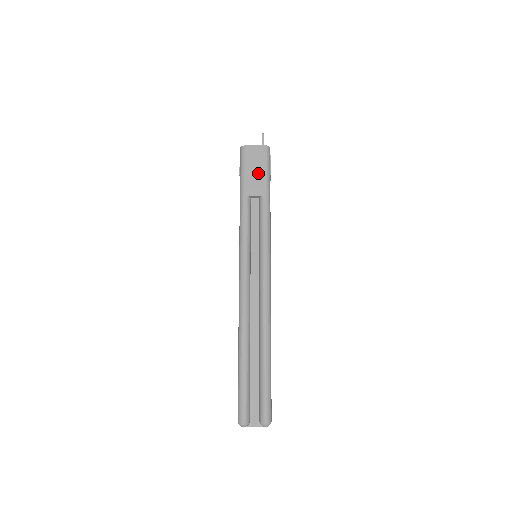
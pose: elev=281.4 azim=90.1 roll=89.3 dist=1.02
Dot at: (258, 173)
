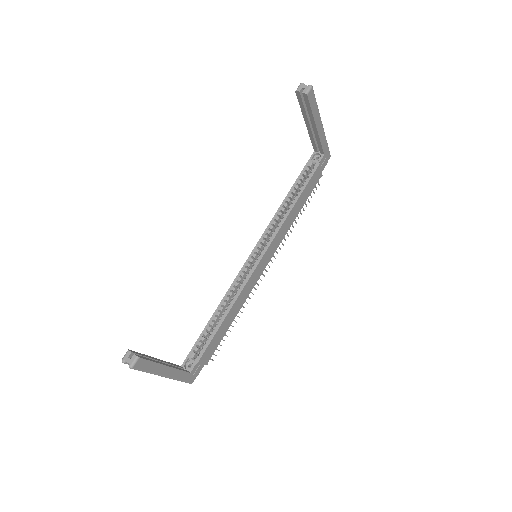
Dot at: occluded
